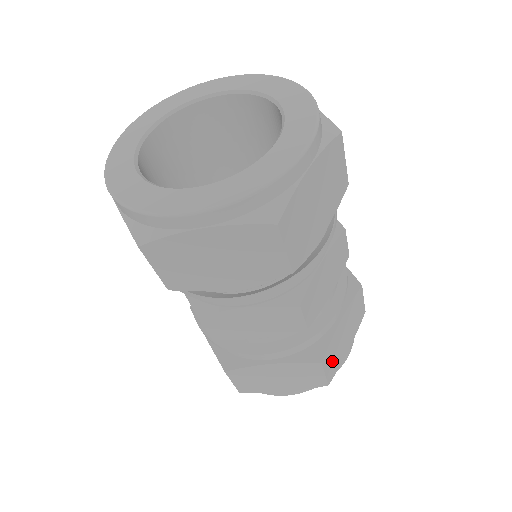
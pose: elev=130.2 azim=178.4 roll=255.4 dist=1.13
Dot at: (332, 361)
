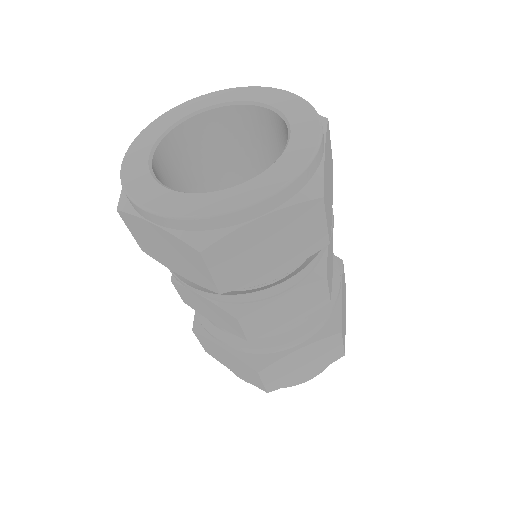
Dot at: (277, 377)
